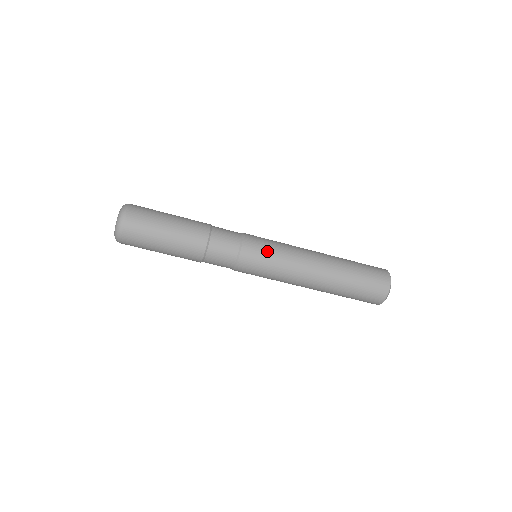
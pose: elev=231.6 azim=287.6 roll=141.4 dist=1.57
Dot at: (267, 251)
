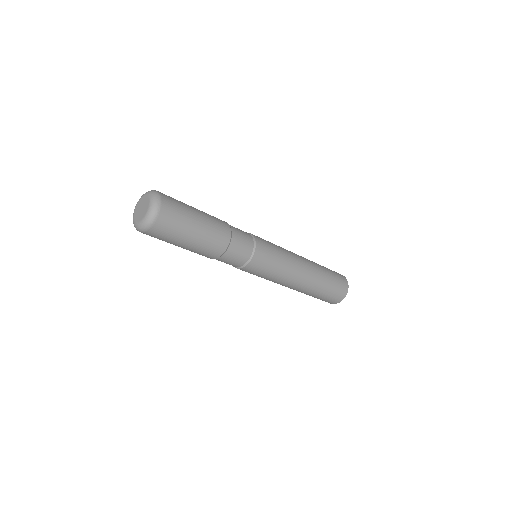
Dot at: (261, 274)
